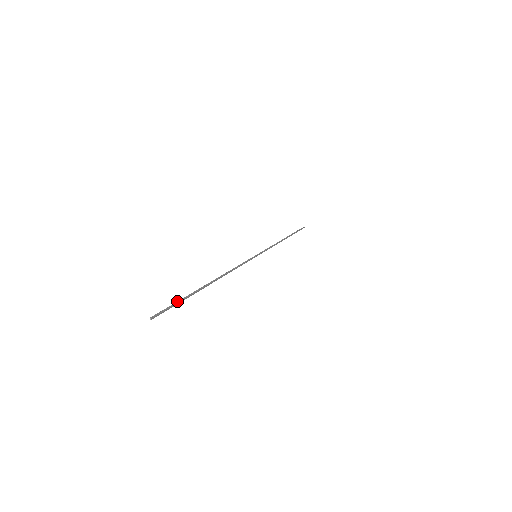
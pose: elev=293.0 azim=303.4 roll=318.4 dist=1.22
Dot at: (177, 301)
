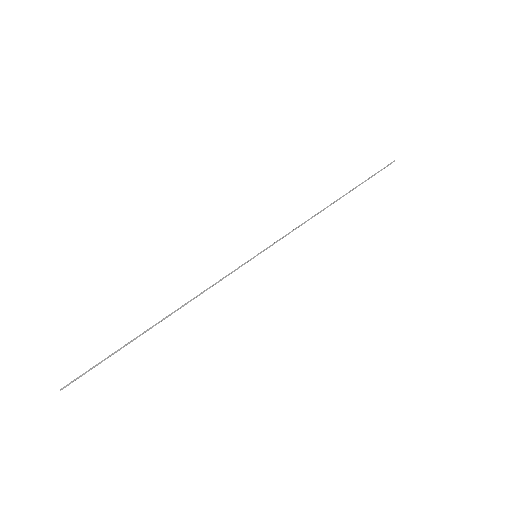
Dot at: occluded
